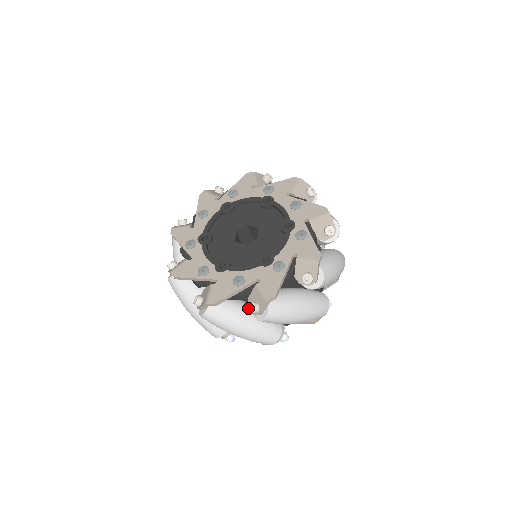
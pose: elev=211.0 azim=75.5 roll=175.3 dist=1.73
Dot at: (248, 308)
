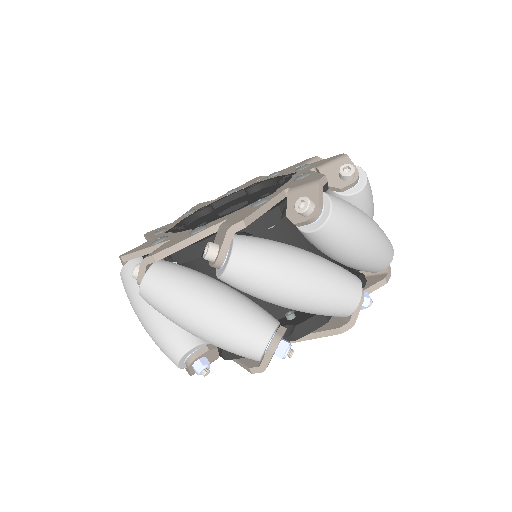
Dot at: occluded
